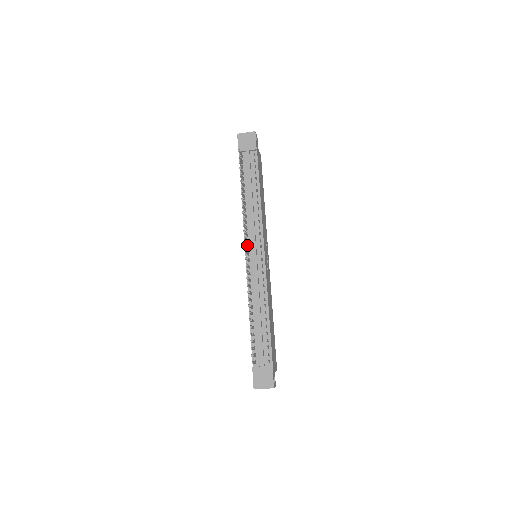
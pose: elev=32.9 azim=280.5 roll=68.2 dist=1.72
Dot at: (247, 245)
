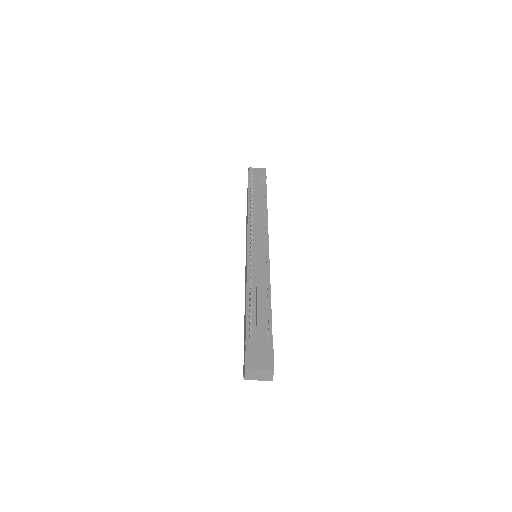
Dot at: occluded
